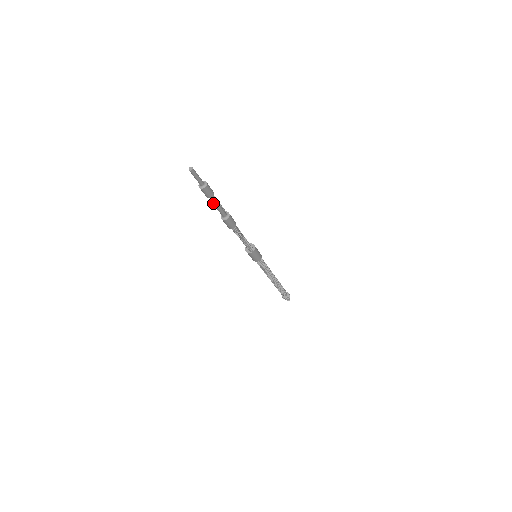
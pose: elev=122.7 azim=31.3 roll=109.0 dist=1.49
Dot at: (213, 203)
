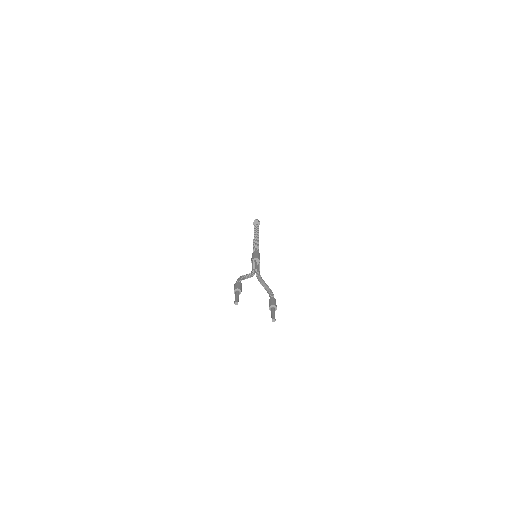
Dot at: occluded
